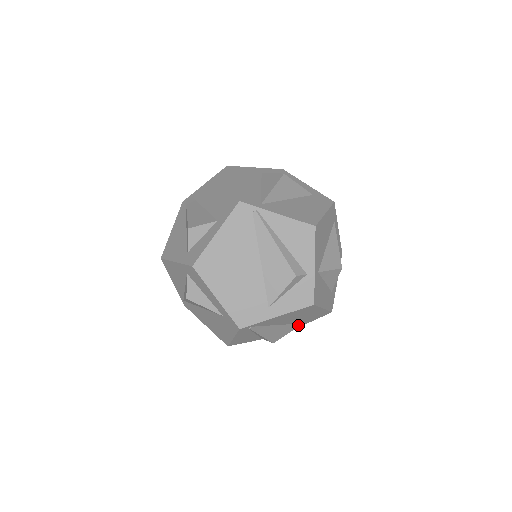
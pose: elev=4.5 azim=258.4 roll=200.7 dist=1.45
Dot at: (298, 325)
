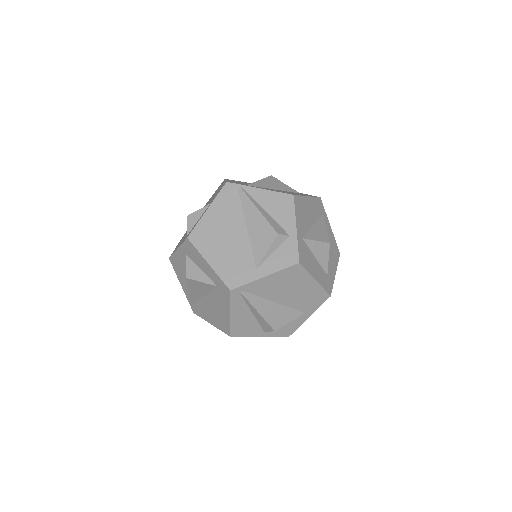
Dot at: (299, 314)
